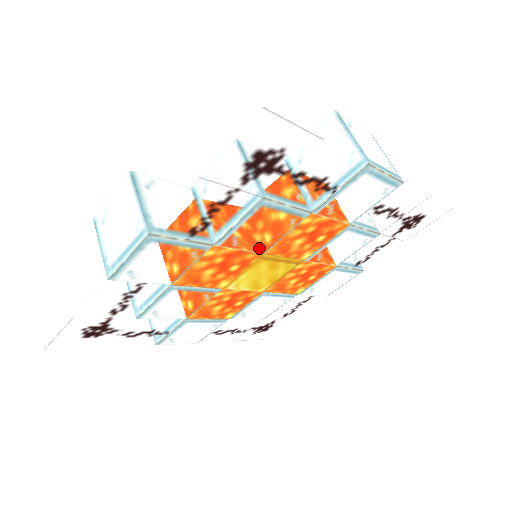
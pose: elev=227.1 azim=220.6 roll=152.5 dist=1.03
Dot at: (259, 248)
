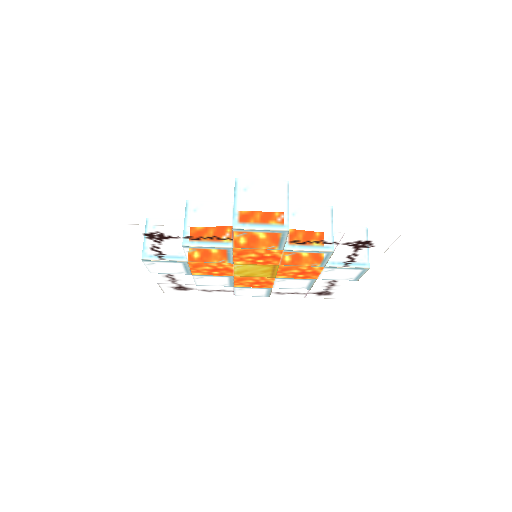
Dot at: (285, 262)
